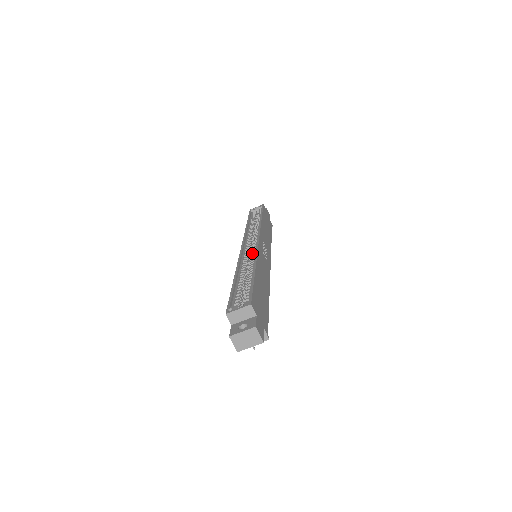
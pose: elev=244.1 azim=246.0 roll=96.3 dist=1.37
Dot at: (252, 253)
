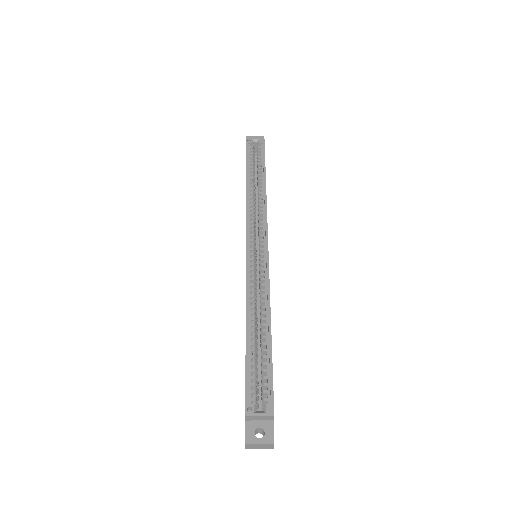
Dot at: (261, 275)
